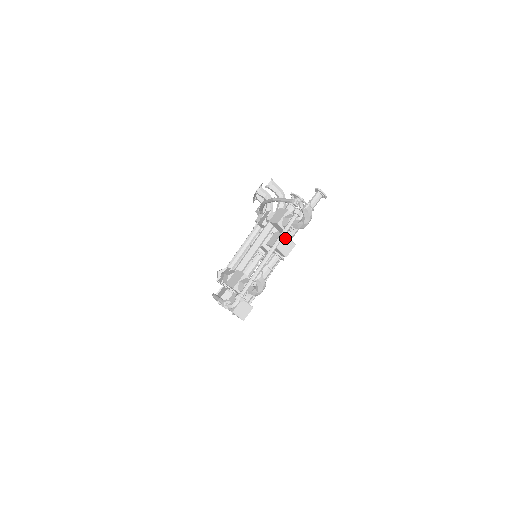
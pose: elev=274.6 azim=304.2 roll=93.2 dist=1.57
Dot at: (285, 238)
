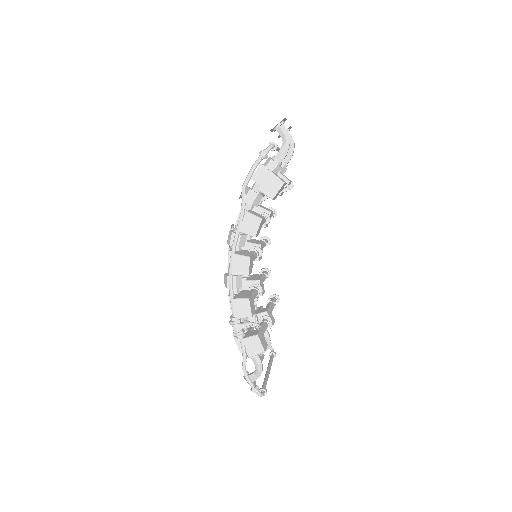
Dot at: (281, 173)
